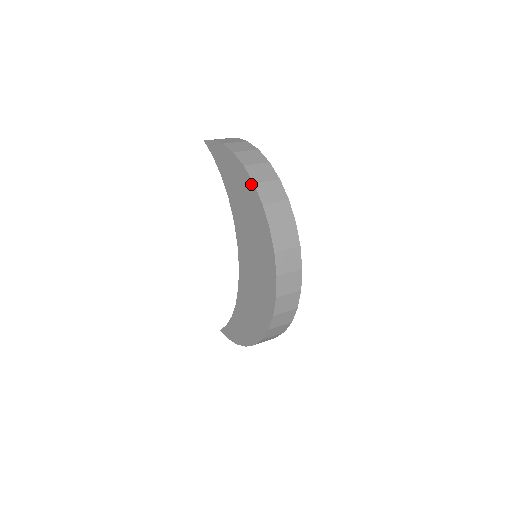
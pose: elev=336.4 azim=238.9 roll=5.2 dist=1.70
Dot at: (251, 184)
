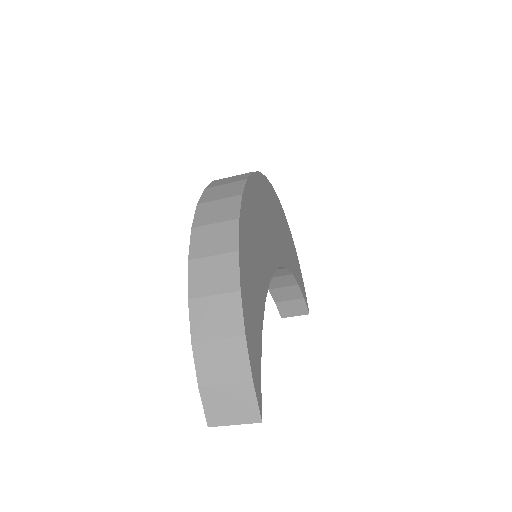
Dot at: occluded
